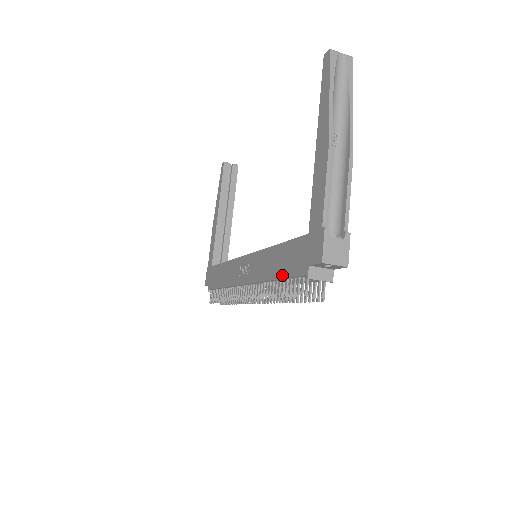
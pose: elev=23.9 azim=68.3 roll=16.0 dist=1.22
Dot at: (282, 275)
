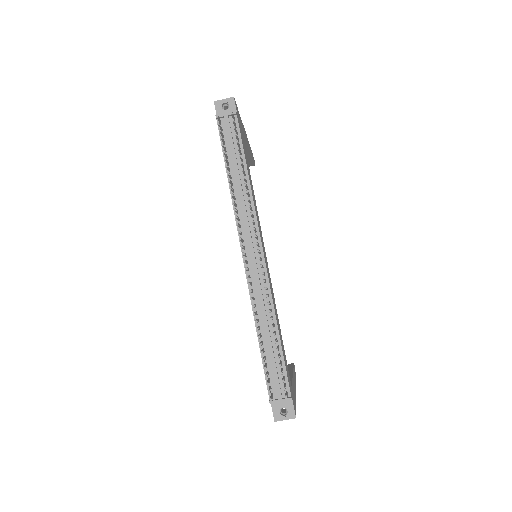
Dot at: (224, 161)
